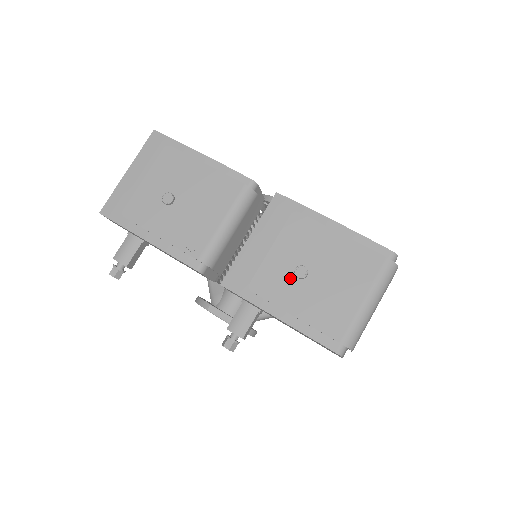
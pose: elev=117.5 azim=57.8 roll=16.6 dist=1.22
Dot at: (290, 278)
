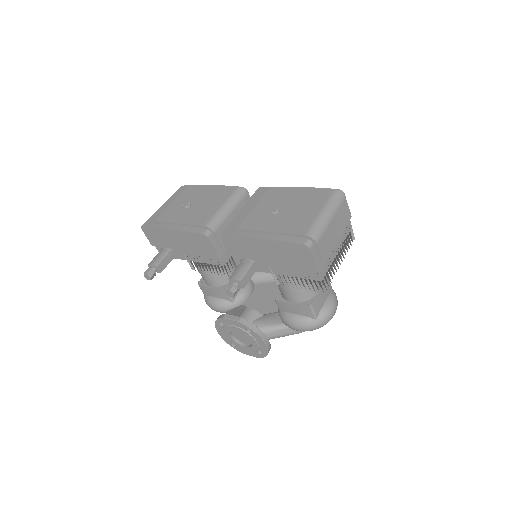
Dot at: (267, 216)
